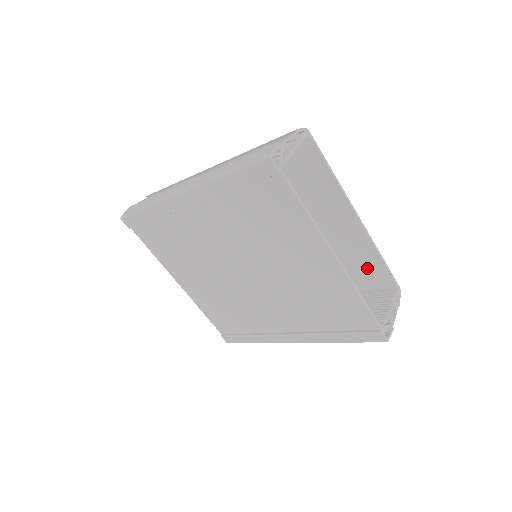
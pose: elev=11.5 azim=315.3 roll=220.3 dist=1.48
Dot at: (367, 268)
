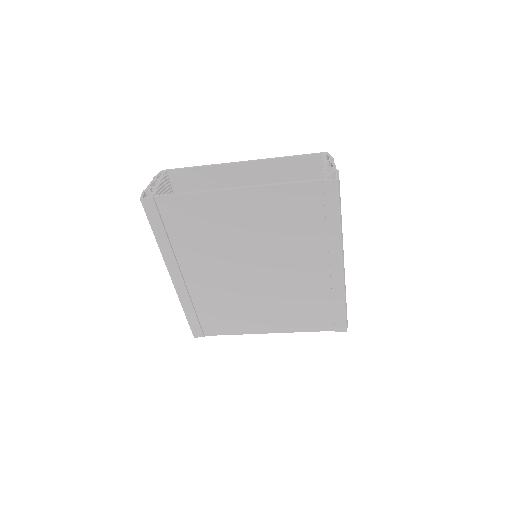
Dot at: (297, 173)
